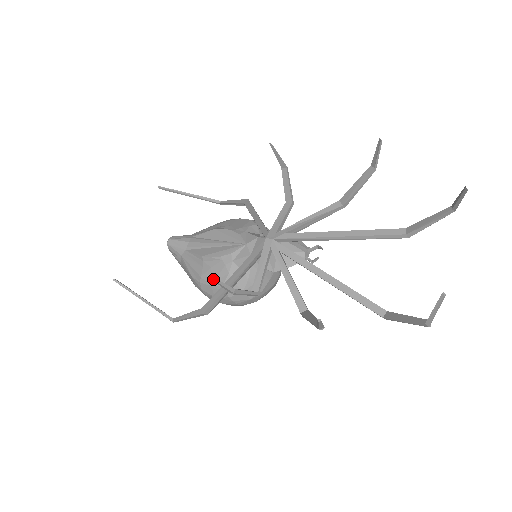
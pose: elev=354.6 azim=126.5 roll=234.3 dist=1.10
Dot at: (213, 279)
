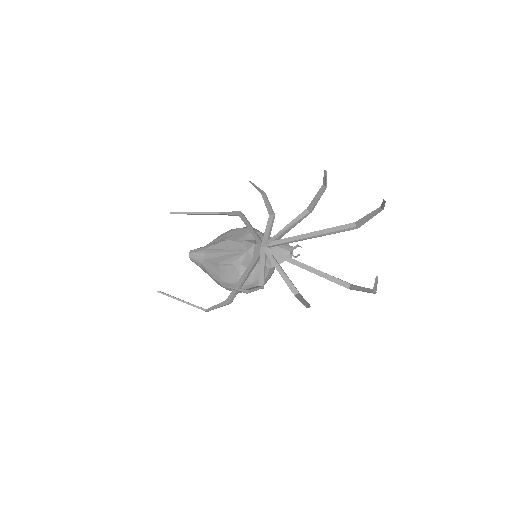
Dot at: (233, 289)
